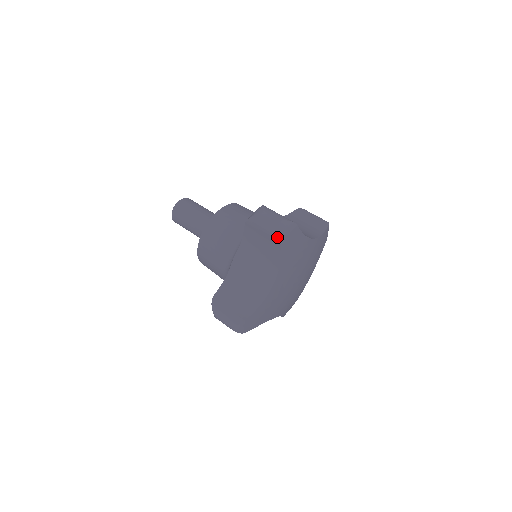
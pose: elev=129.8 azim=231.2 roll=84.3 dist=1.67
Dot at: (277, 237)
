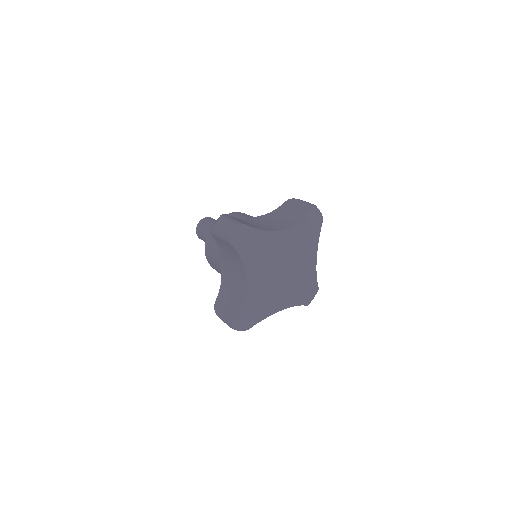
Dot at: (311, 206)
